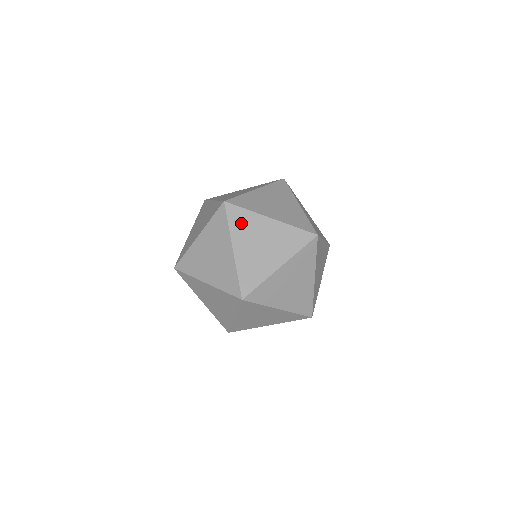
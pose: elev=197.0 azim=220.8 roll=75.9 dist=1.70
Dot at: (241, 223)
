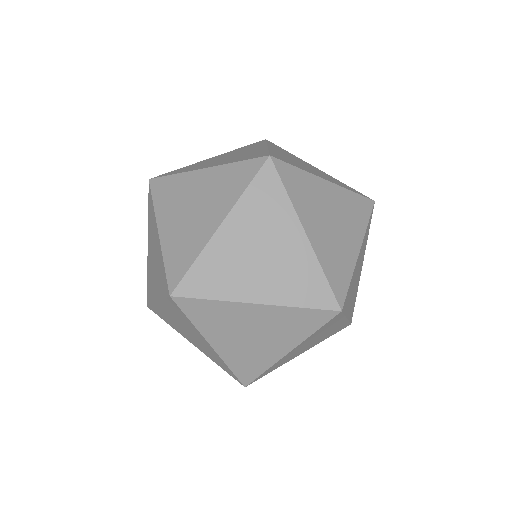
Dot at: (282, 150)
